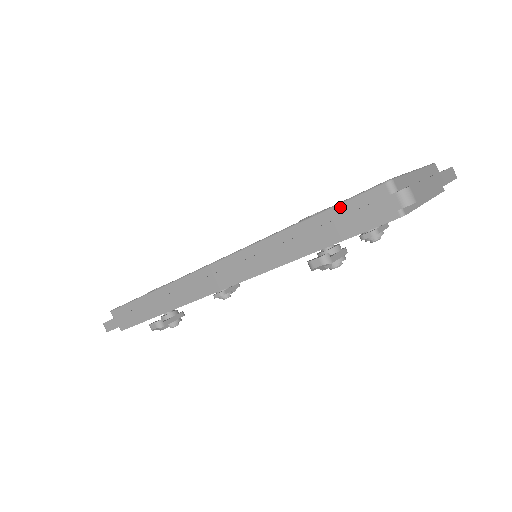
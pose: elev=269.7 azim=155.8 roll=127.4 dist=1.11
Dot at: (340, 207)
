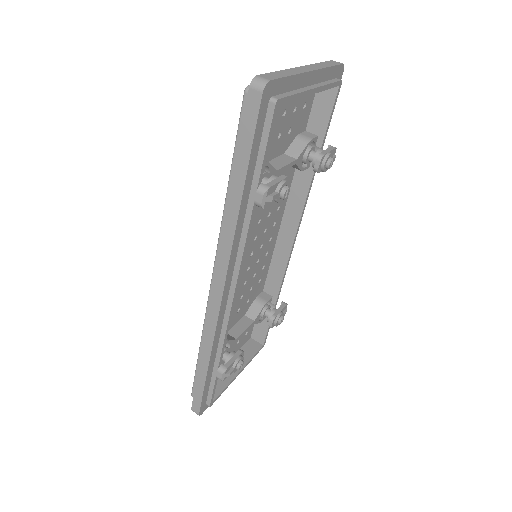
Dot at: (238, 142)
